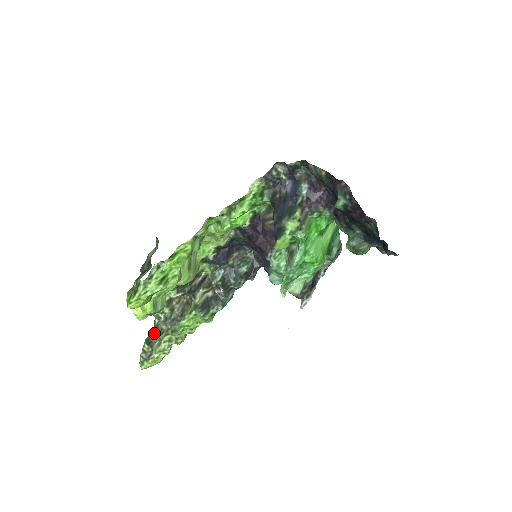
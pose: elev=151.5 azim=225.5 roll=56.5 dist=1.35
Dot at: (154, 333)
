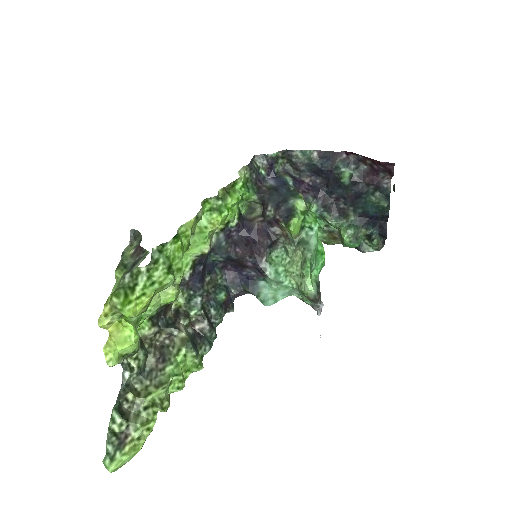
Dot at: (127, 396)
